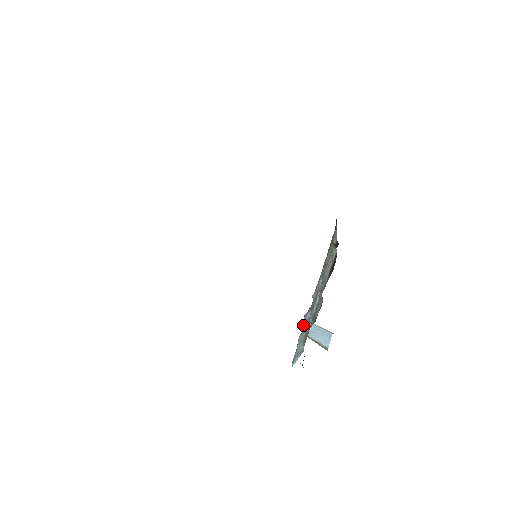
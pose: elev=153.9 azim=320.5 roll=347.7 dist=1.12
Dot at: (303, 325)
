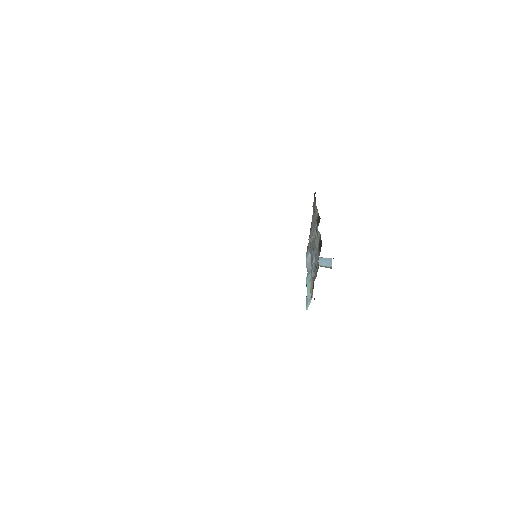
Dot at: (307, 267)
